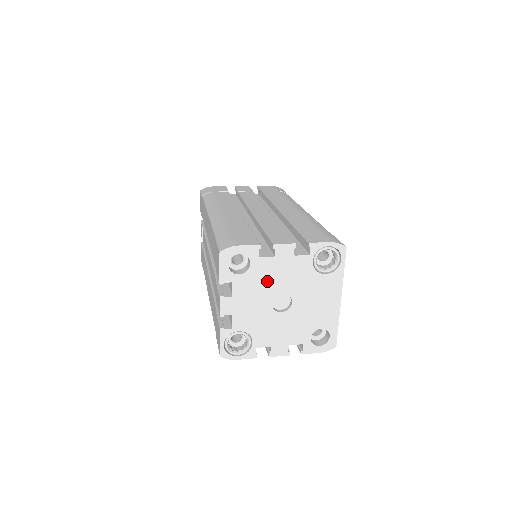
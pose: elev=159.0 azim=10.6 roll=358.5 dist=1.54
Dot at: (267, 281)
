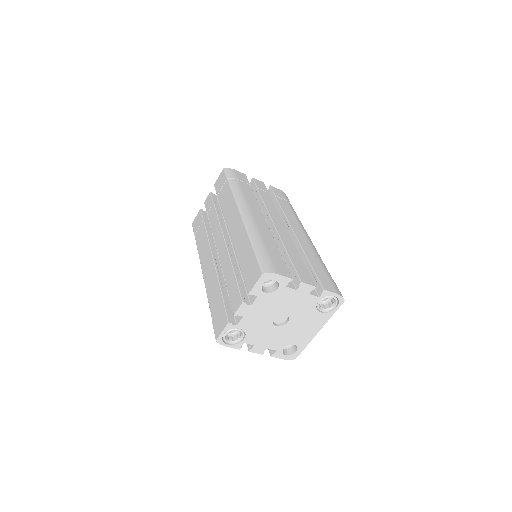
Dot at: (281, 303)
